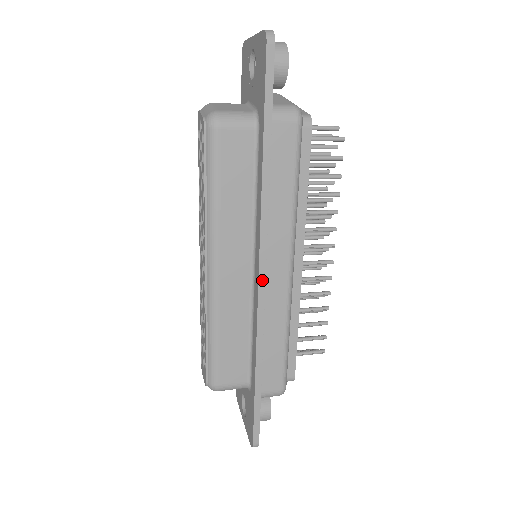
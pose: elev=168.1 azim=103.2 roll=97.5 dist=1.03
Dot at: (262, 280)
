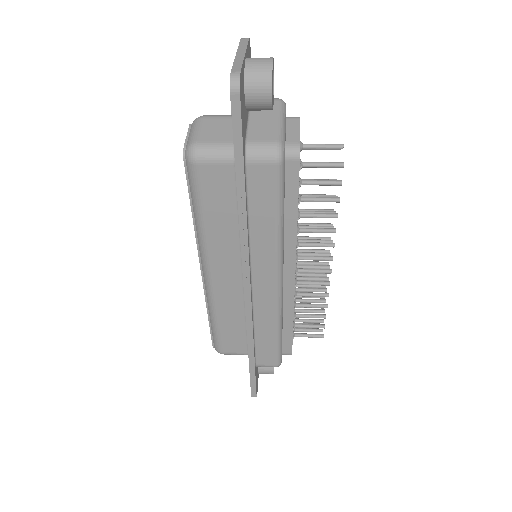
Dot at: (248, 294)
